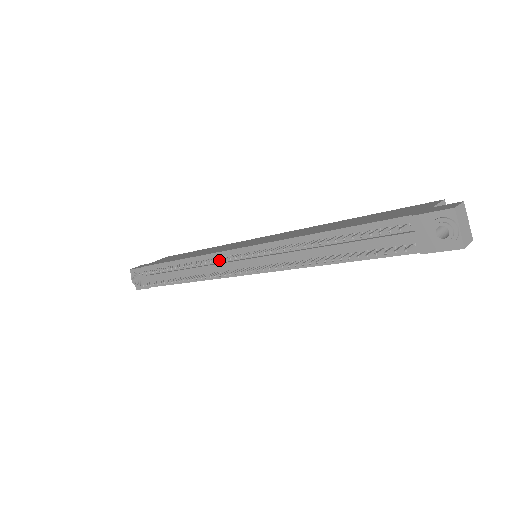
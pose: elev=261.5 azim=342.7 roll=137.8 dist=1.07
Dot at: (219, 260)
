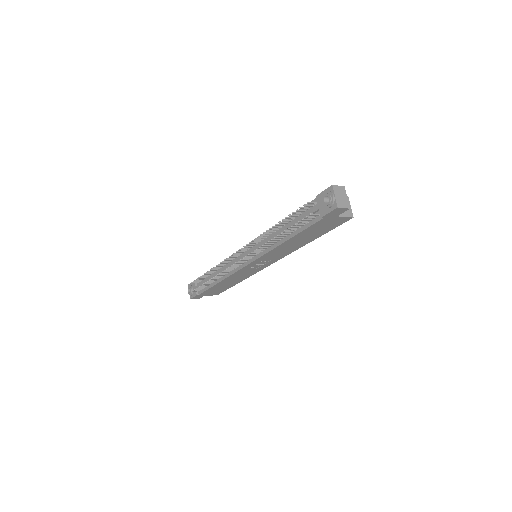
Dot at: occluded
